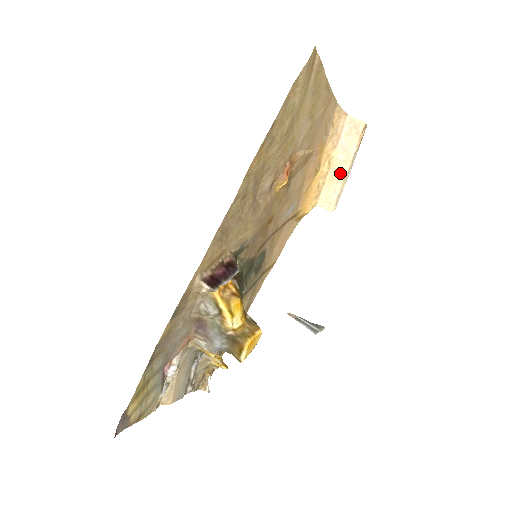
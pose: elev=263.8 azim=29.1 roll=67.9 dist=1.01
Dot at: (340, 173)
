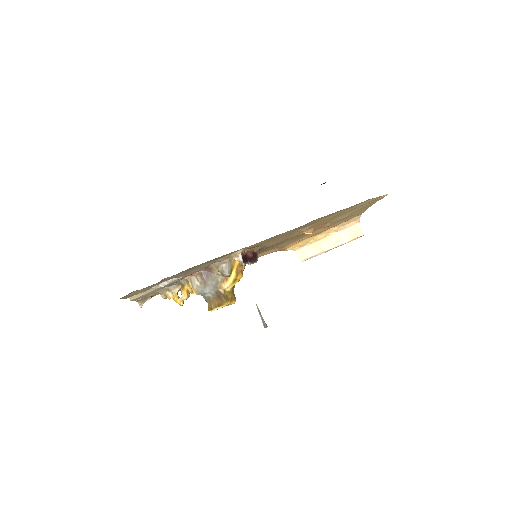
Dot at: (326, 246)
